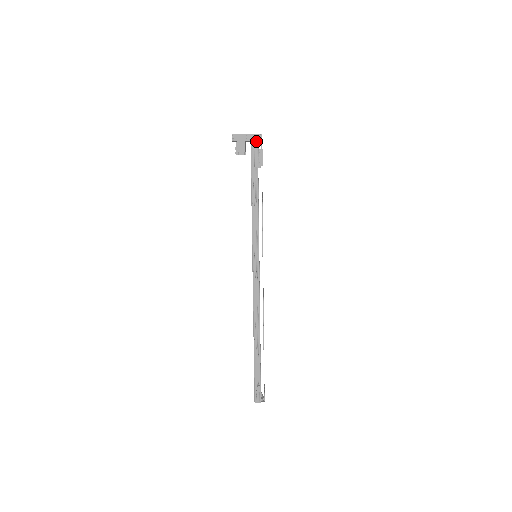
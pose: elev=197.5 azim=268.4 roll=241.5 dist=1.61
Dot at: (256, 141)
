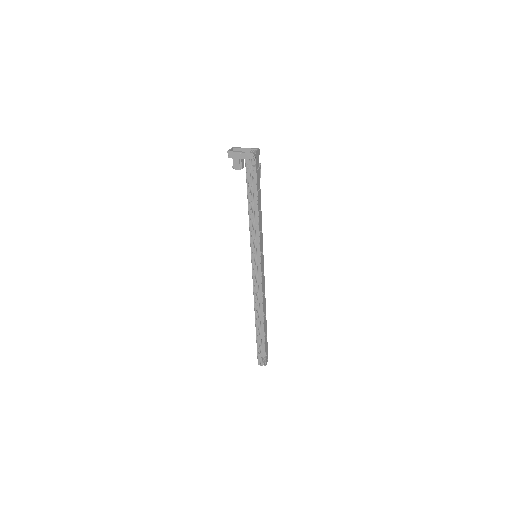
Dot at: (250, 159)
